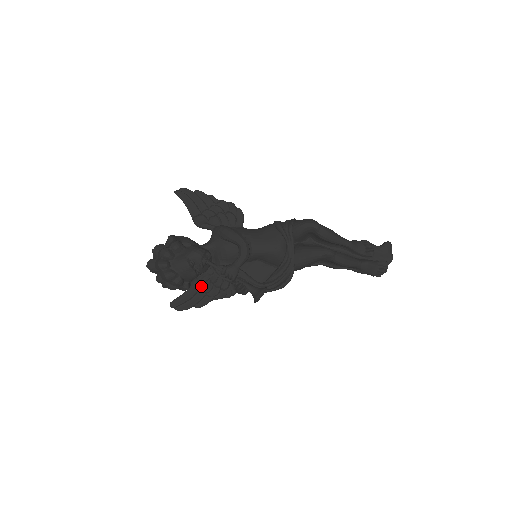
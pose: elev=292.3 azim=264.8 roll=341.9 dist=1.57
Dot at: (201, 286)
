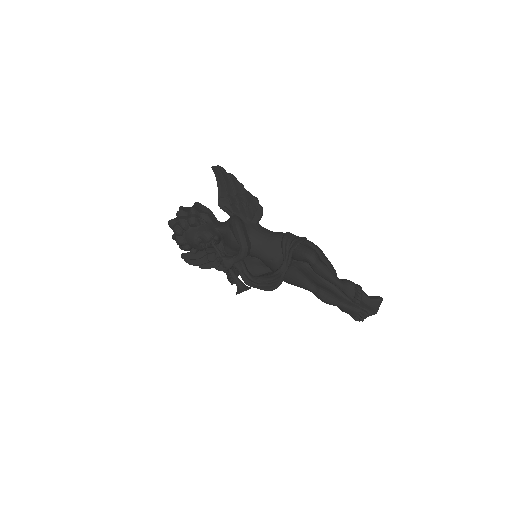
Dot at: (208, 254)
